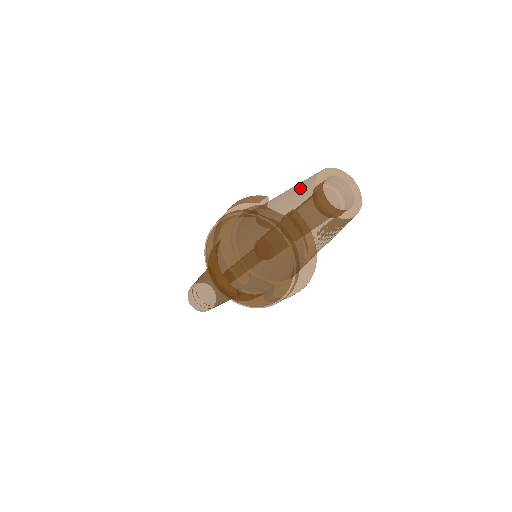
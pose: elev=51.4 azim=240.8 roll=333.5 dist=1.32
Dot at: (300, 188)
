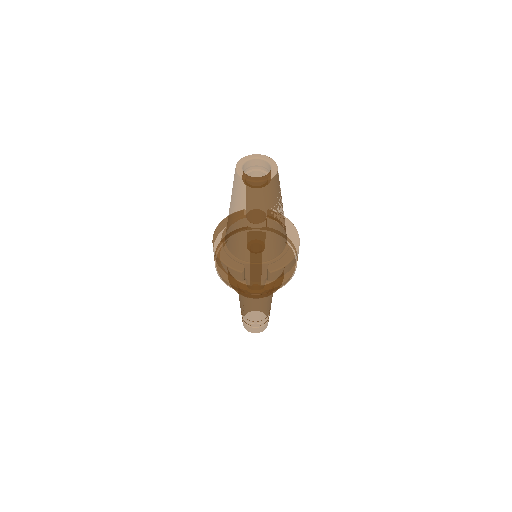
Dot at: occluded
